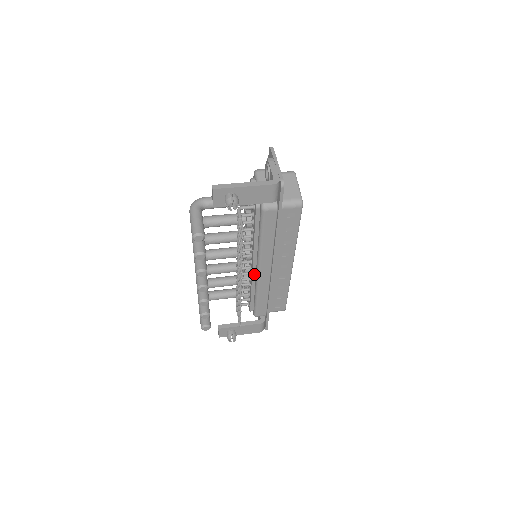
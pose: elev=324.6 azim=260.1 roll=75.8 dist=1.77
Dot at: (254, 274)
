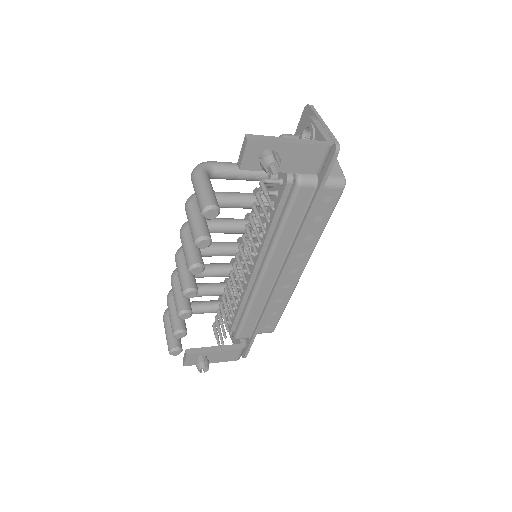
Dot at: (252, 280)
